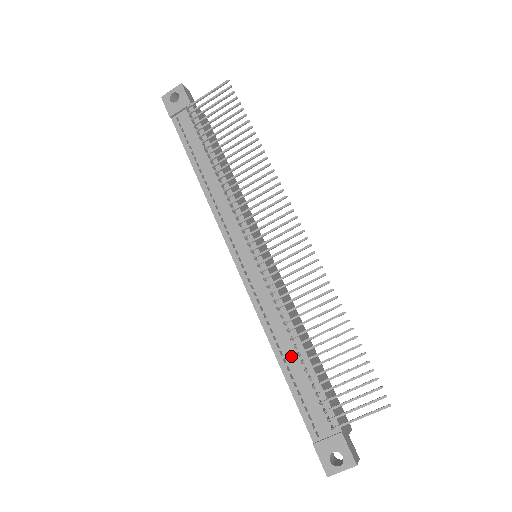
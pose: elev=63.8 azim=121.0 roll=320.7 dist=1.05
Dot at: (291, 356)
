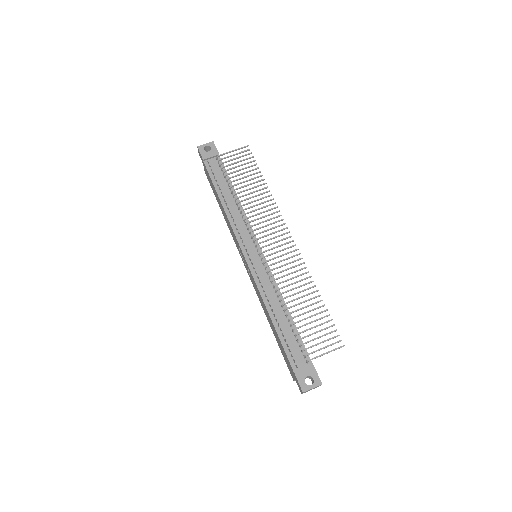
Dot at: (281, 317)
